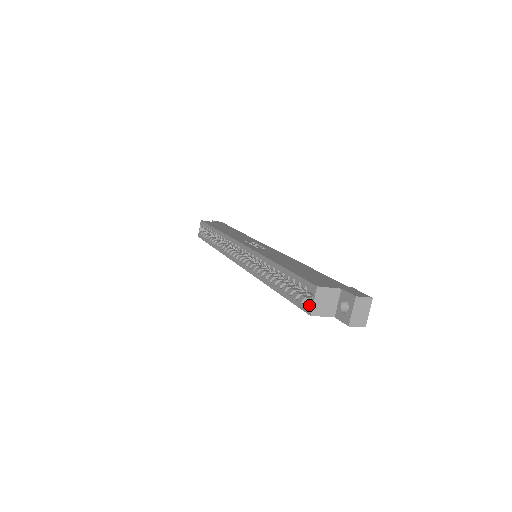
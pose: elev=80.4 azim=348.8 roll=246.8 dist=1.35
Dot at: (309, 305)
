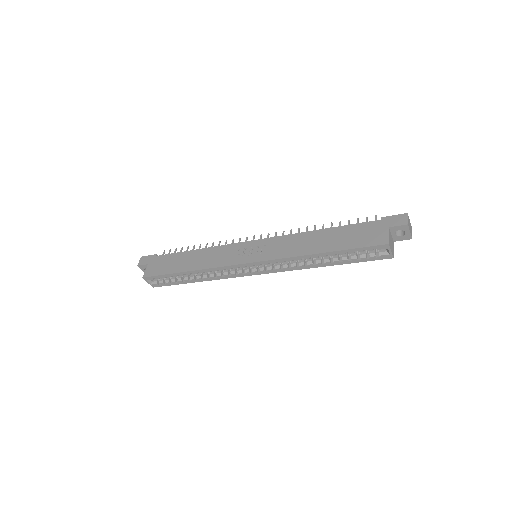
Dot at: (388, 255)
